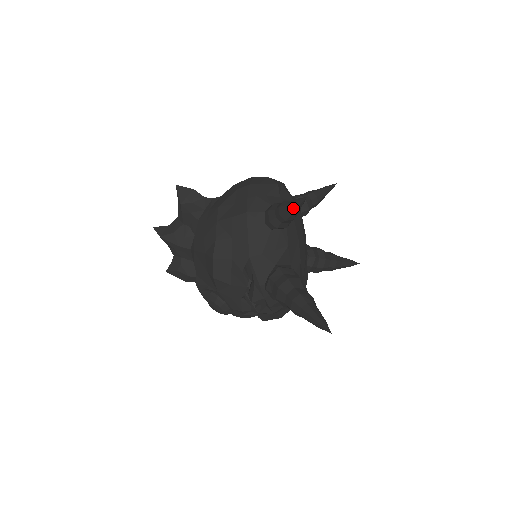
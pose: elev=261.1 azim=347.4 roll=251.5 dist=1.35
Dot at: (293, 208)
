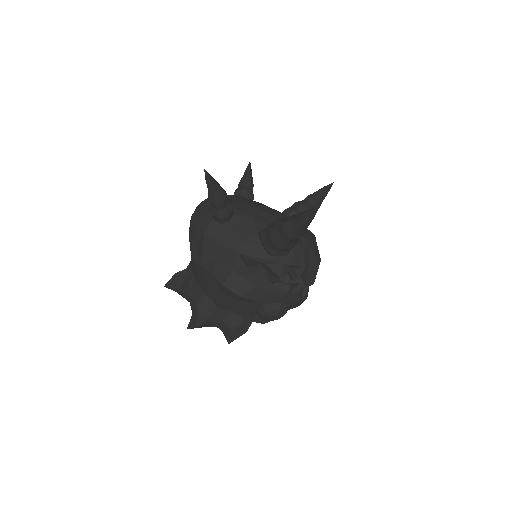
Dot at: (212, 188)
